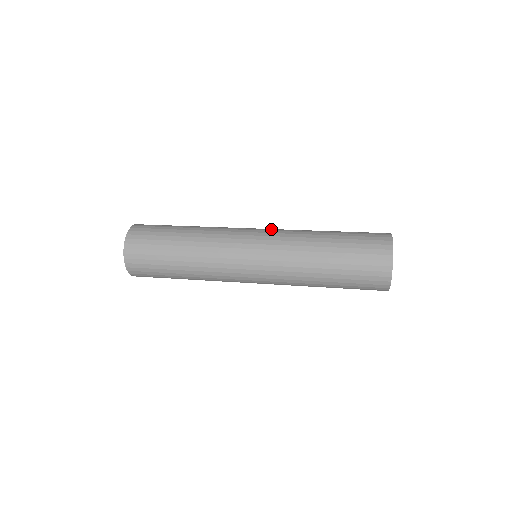
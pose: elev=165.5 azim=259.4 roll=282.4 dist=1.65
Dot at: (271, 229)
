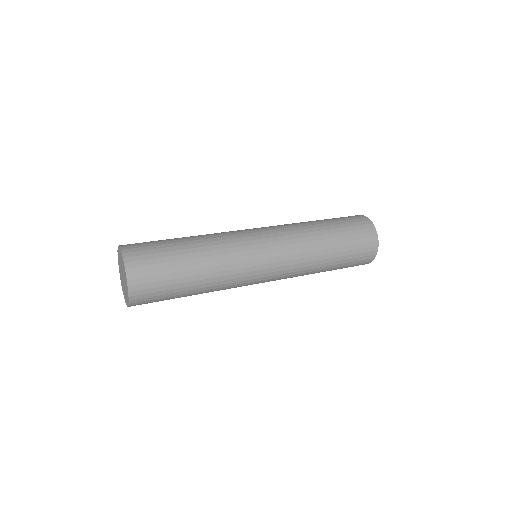
Dot at: occluded
